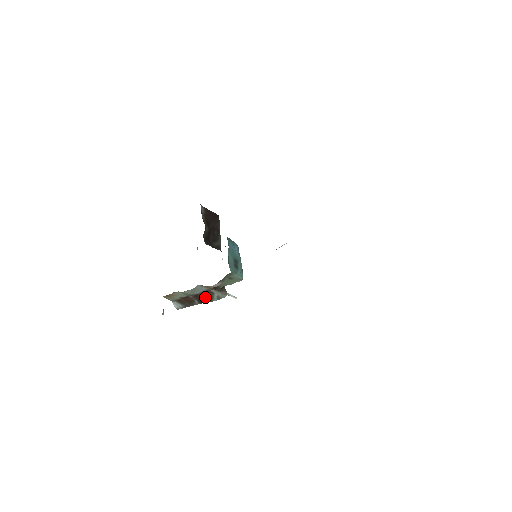
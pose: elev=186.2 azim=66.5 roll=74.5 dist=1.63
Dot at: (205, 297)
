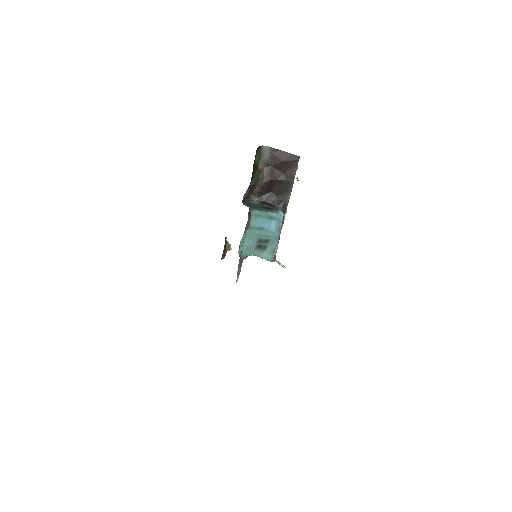
Dot at: occluded
